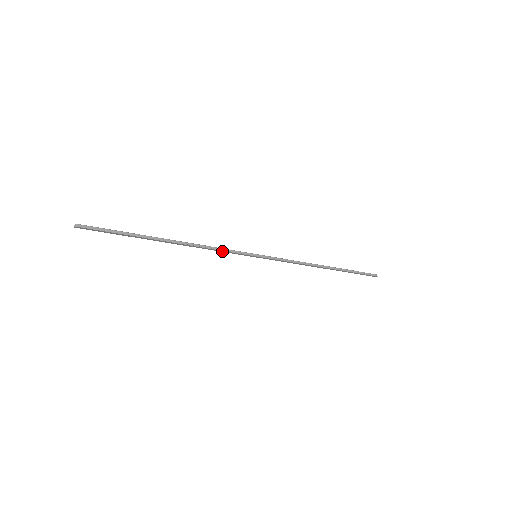
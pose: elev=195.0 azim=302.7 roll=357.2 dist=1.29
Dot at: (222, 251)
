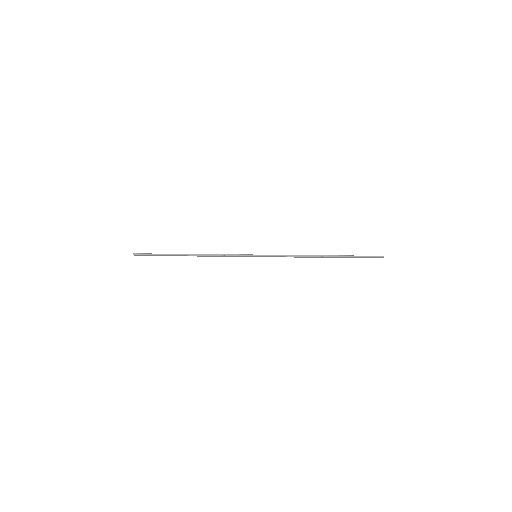
Dot at: (228, 256)
